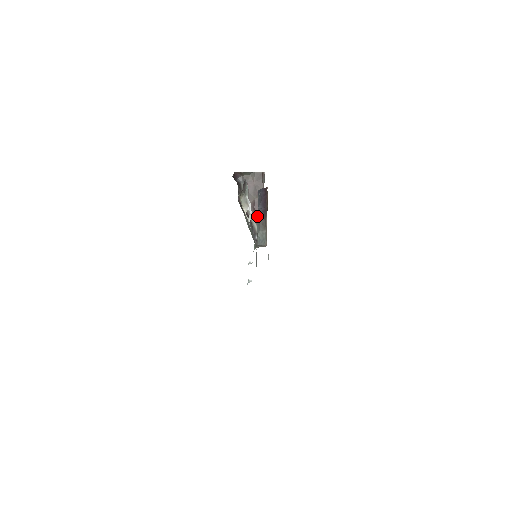
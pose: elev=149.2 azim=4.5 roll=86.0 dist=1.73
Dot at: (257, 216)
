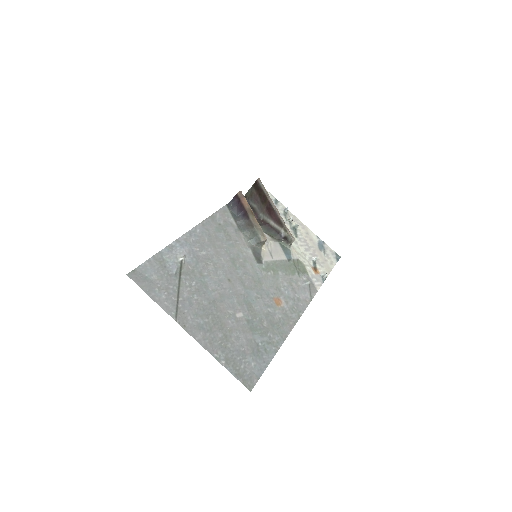
Dot at: (237, 223)
